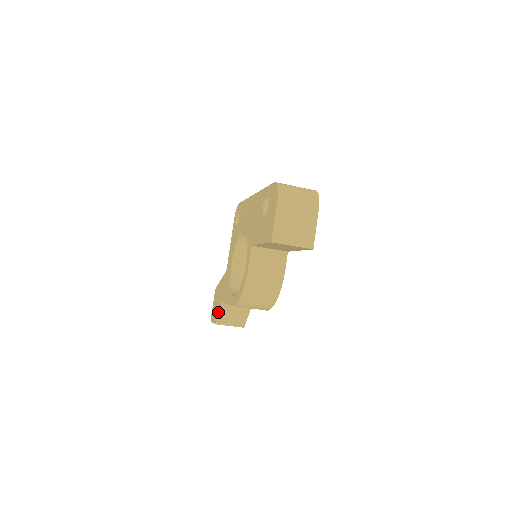
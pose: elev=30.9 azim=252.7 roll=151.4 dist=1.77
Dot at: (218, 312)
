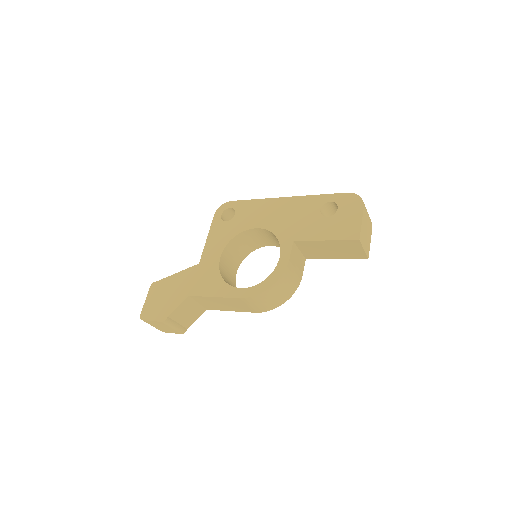
Dot at: (176, 307)
